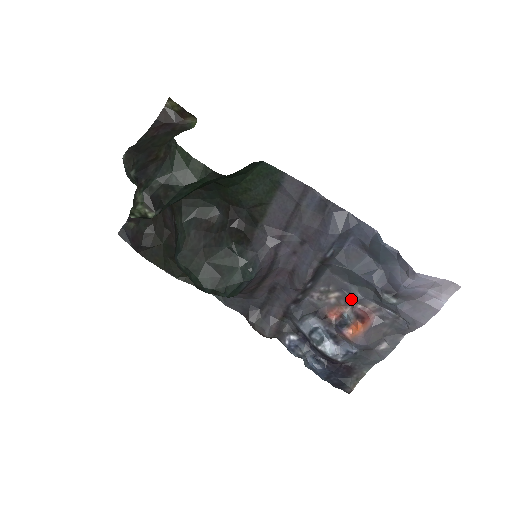
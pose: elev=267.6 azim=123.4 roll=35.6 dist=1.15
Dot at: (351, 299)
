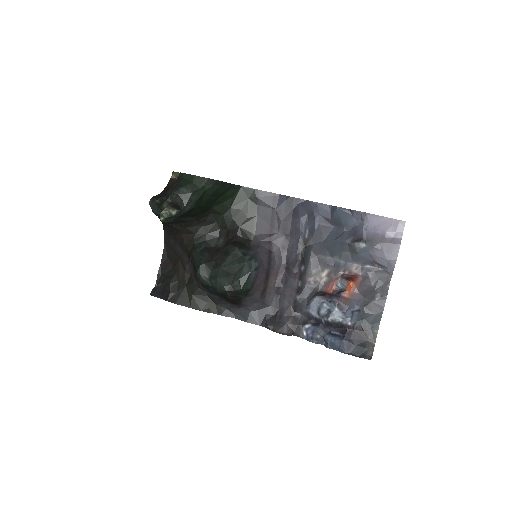
Dot at: (337, 269)
